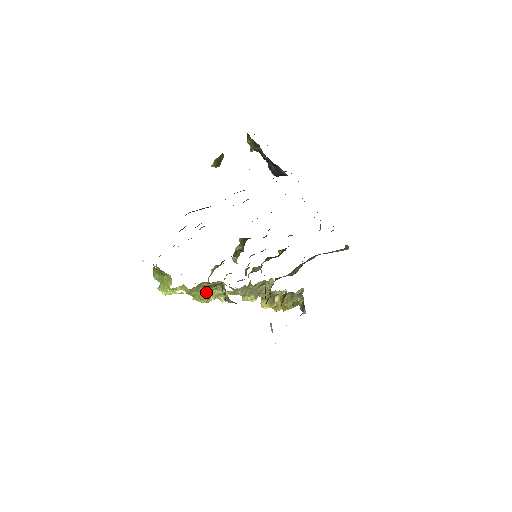
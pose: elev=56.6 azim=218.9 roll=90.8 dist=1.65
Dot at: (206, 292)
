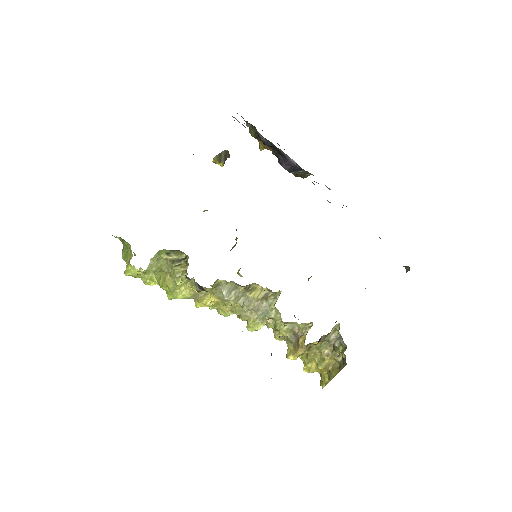
Dot at: (168, 270)
